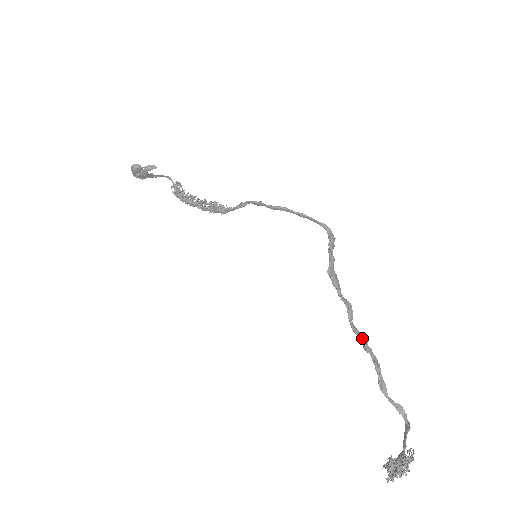
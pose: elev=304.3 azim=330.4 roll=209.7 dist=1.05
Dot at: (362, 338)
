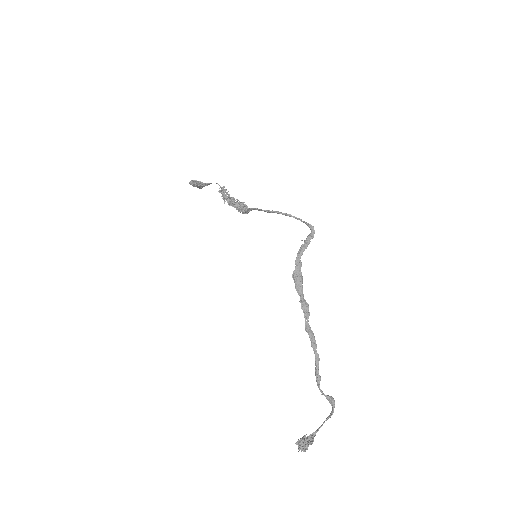
Dot at: (310, 336)
